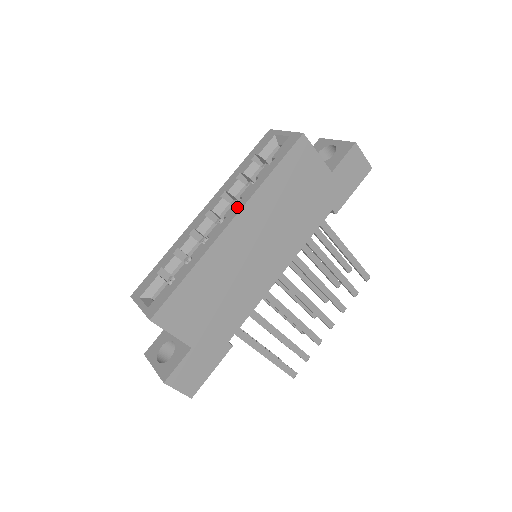
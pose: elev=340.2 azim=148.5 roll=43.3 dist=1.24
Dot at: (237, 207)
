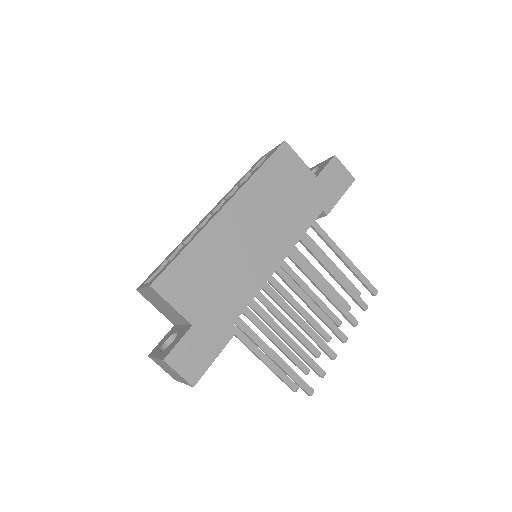
Dot at: (231, 196)
